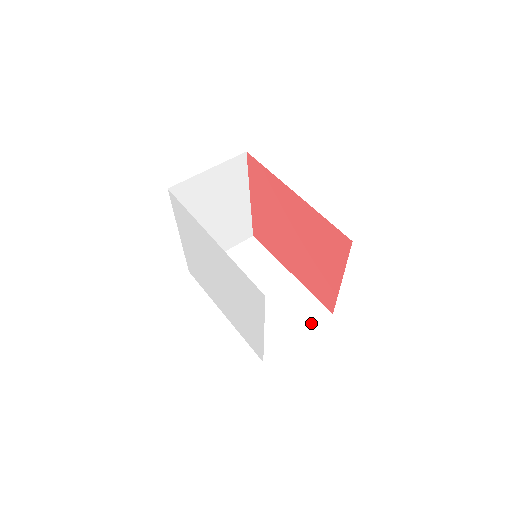
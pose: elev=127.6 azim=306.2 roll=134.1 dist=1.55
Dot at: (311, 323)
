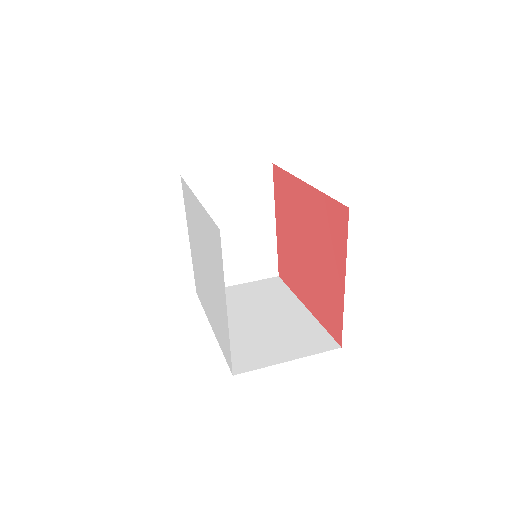
Dot at: (310, 351)
